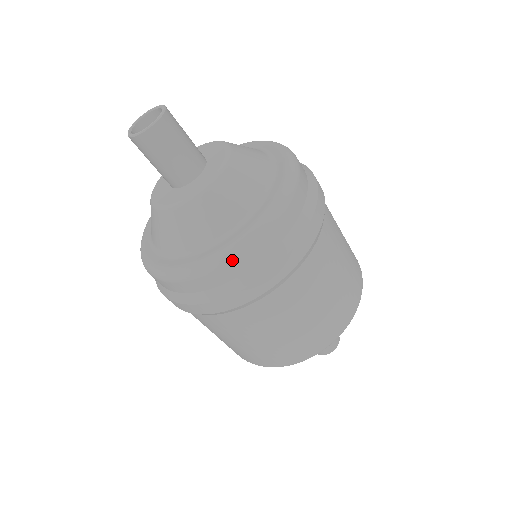
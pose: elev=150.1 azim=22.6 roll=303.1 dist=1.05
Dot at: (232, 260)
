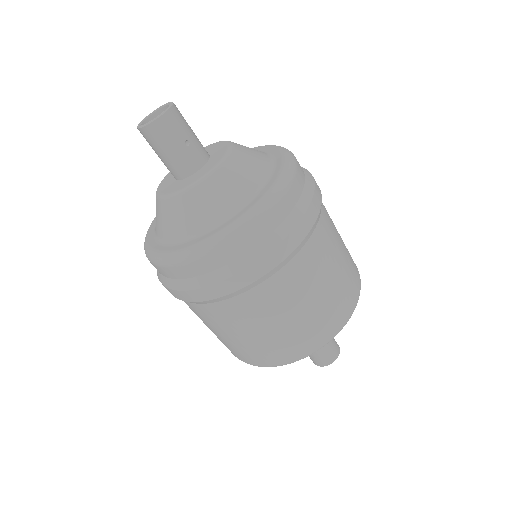
Dot at: (150, 261)
